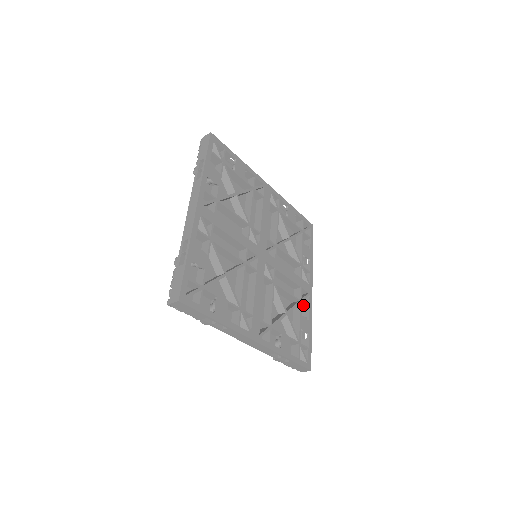
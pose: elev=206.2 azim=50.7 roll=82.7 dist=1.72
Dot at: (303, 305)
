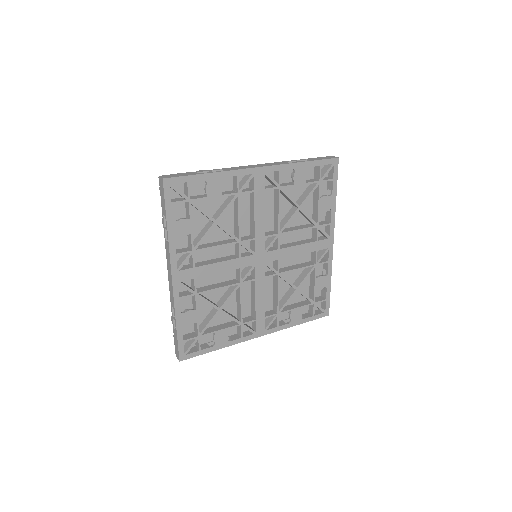
Dot at: (321, 263)
